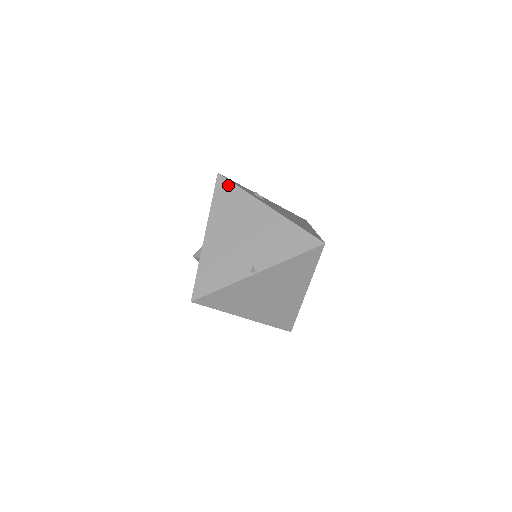
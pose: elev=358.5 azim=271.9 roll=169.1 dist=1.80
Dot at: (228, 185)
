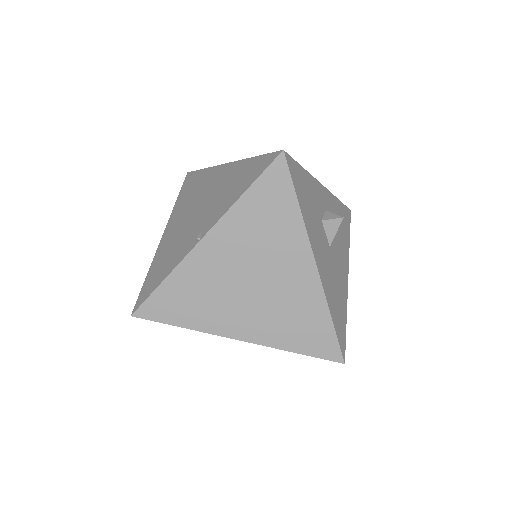
Dot at: (193, 175)
